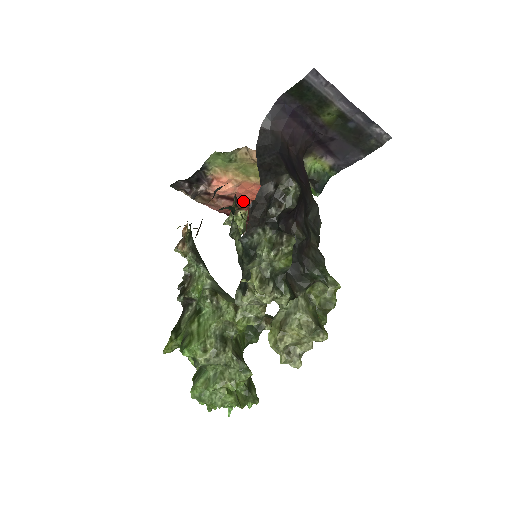
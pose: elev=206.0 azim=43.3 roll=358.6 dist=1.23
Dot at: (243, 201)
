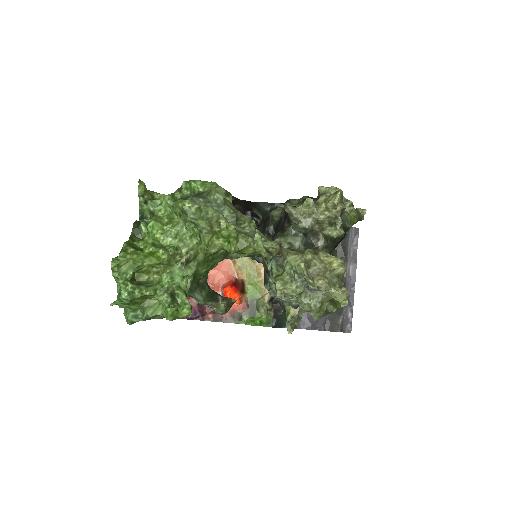
Dot at: occluded
